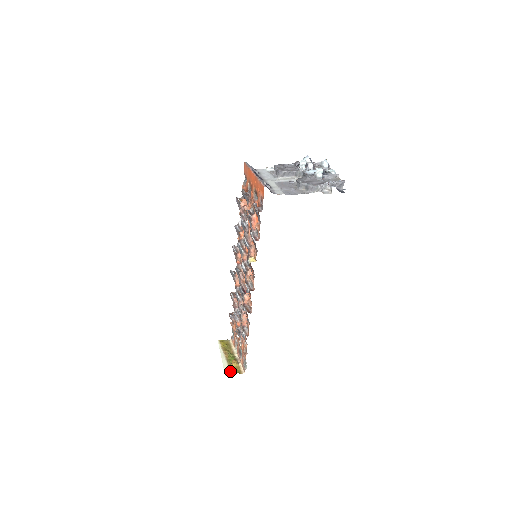
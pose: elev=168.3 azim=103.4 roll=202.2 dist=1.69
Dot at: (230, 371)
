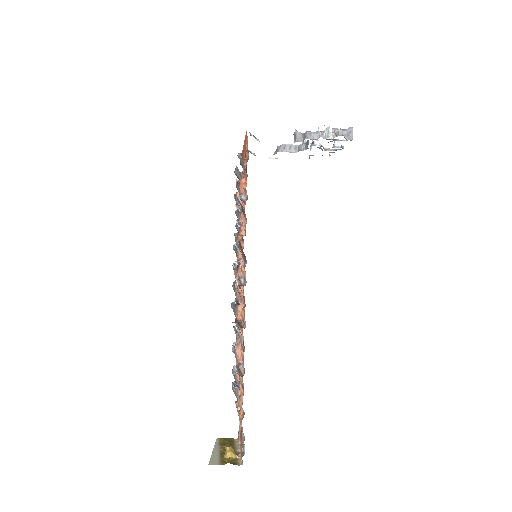
Dot at: (219, 461)
